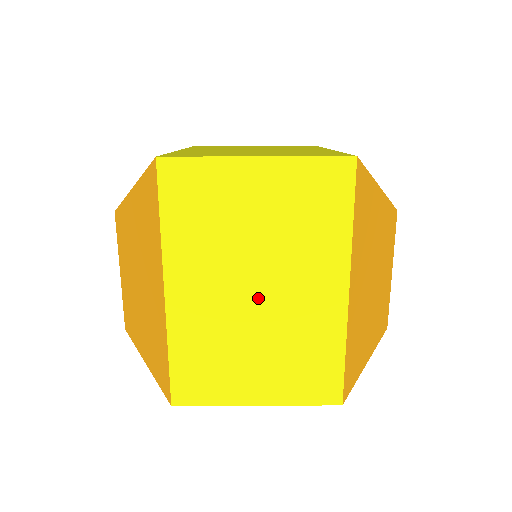
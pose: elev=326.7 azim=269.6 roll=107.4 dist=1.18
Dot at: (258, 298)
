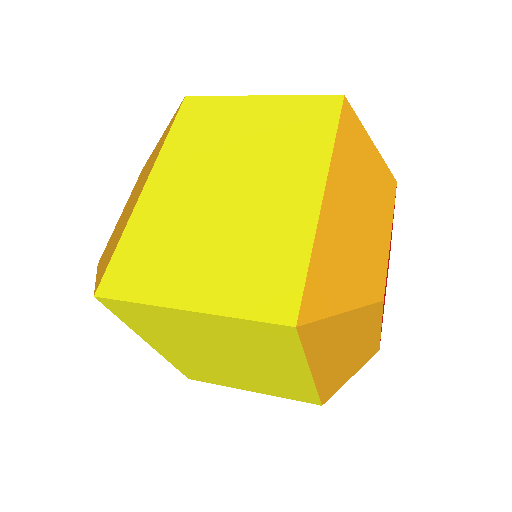
Dot at: (228, 194)
